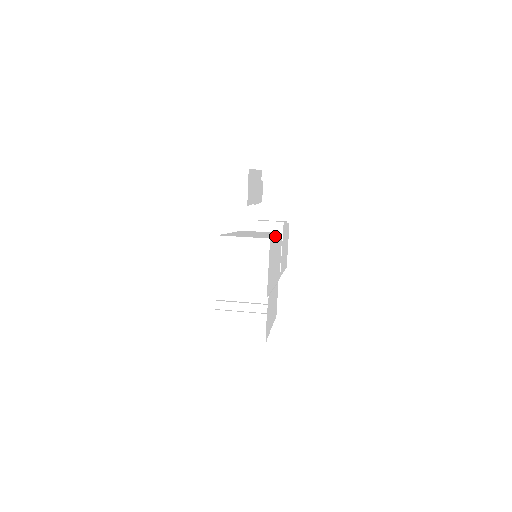
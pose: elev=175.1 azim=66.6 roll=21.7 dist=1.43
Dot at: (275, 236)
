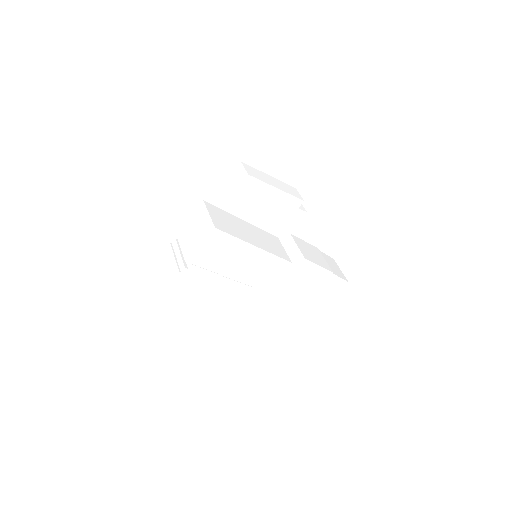
Dot at: (247, 242)
